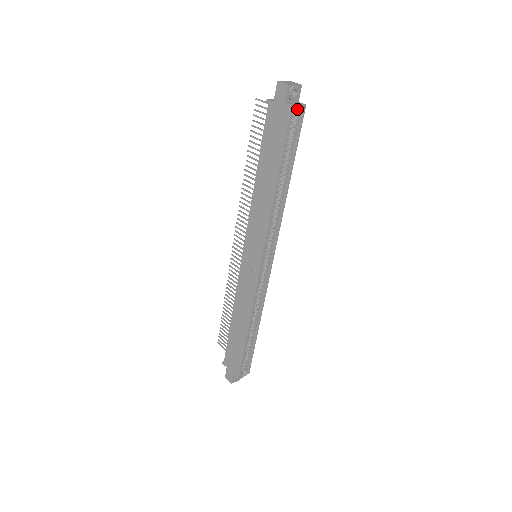
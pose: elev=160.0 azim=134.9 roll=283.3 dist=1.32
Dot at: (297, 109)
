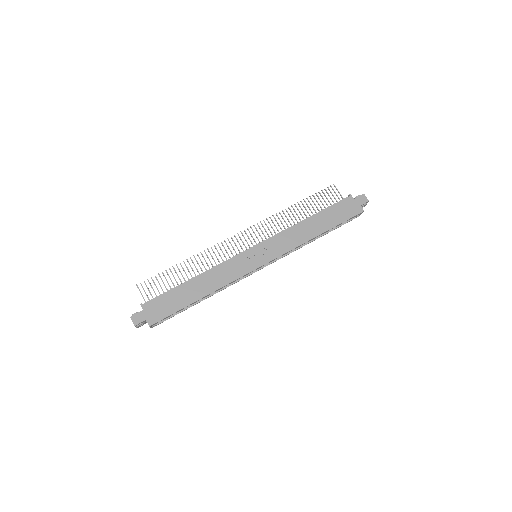
Dot at: occluded
